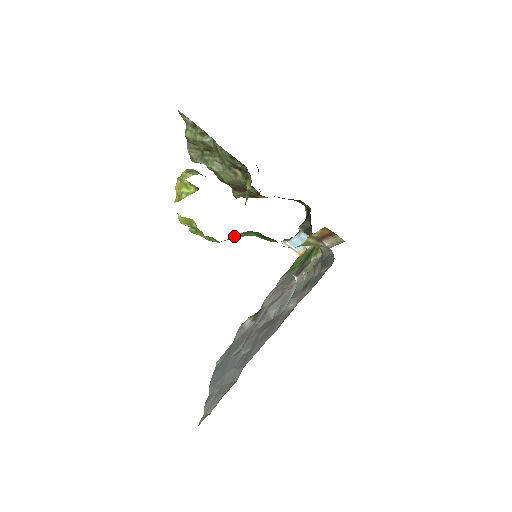
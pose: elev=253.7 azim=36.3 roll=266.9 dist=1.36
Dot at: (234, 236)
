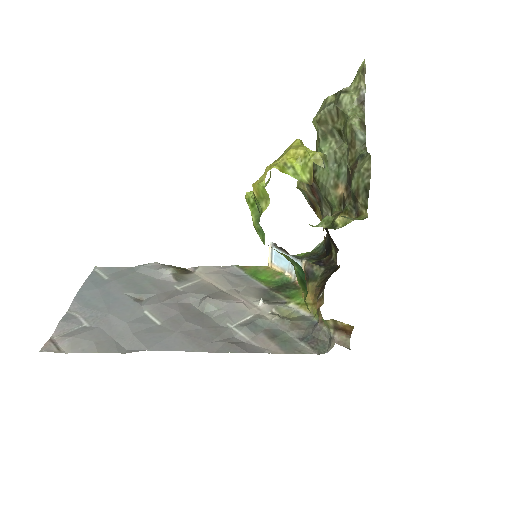
Dot at: (282, 253)
